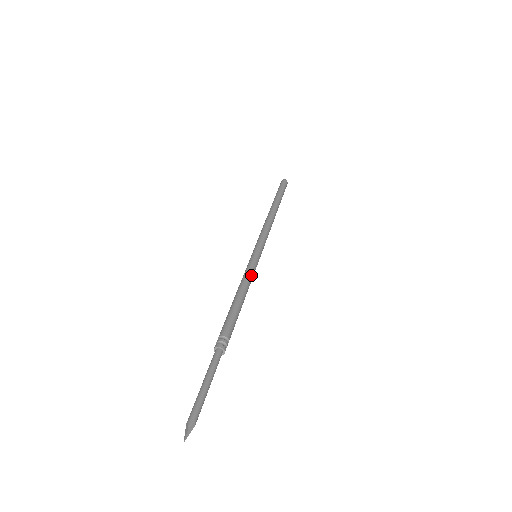
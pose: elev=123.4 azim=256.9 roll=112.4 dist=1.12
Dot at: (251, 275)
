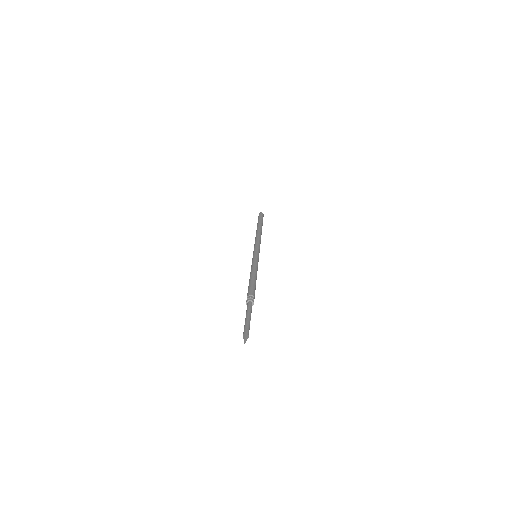
Dot at: (257, 265)
